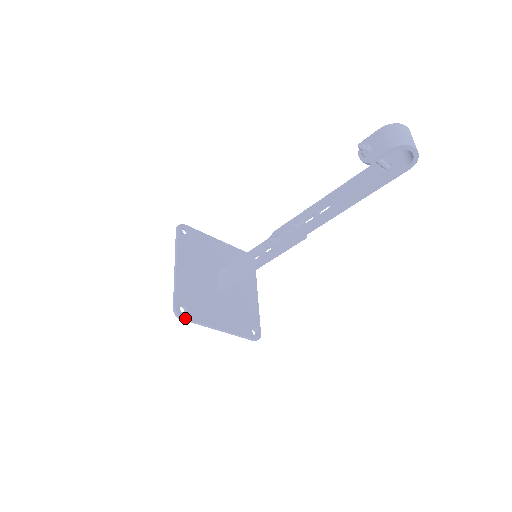
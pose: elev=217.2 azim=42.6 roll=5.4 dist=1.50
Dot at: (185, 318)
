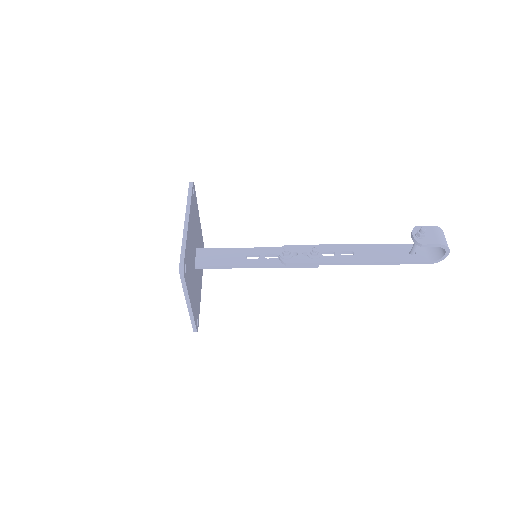
Dot at: (185, 278)
